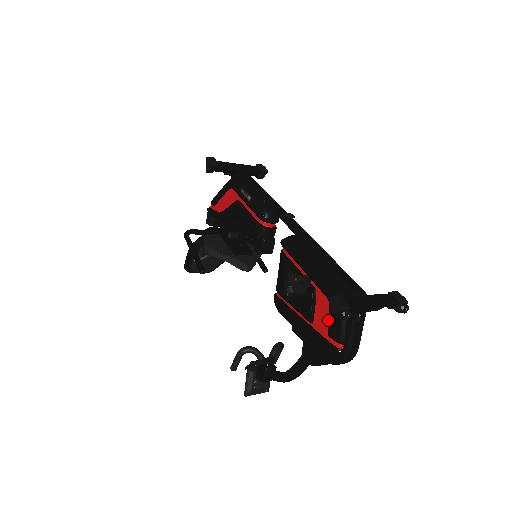
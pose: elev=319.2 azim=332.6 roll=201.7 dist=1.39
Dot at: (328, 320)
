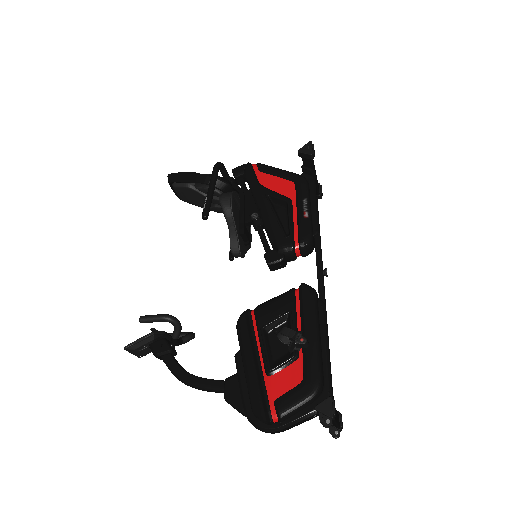
Dot at: (287, 391)
